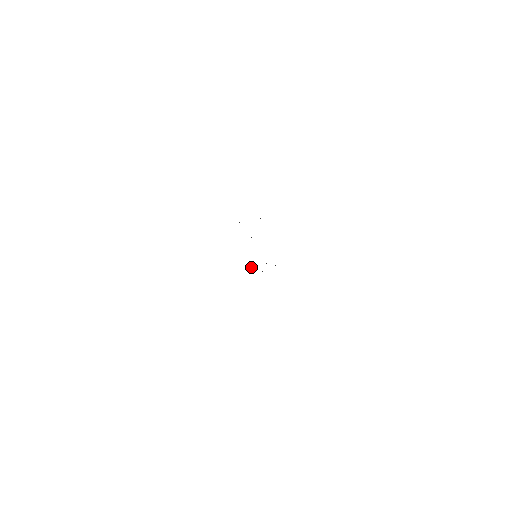
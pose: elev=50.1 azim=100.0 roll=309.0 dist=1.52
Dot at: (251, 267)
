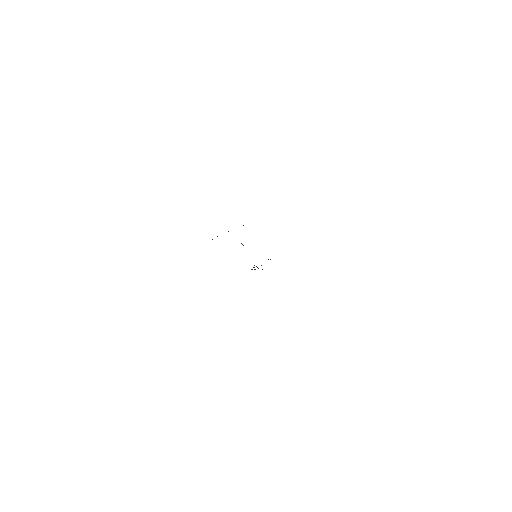
Dot at: (256, 266)
